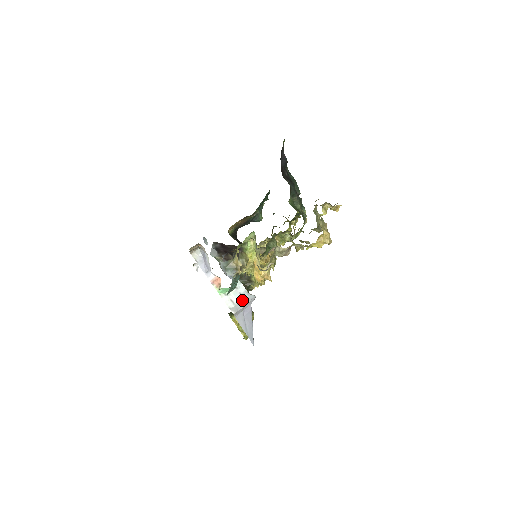
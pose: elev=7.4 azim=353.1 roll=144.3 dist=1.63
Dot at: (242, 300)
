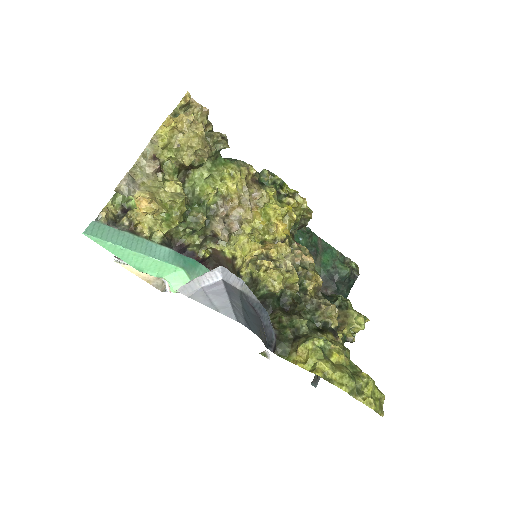
Dot at: occluded
